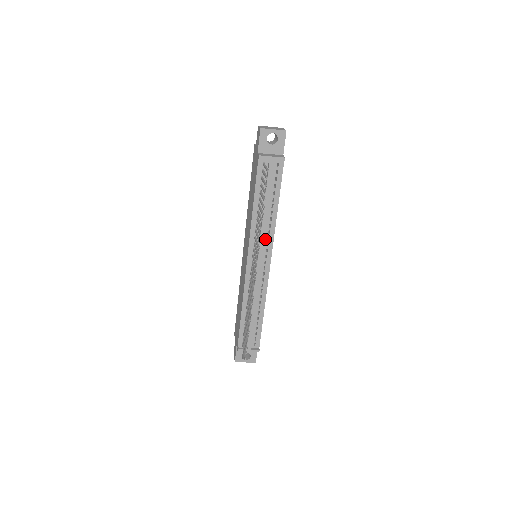
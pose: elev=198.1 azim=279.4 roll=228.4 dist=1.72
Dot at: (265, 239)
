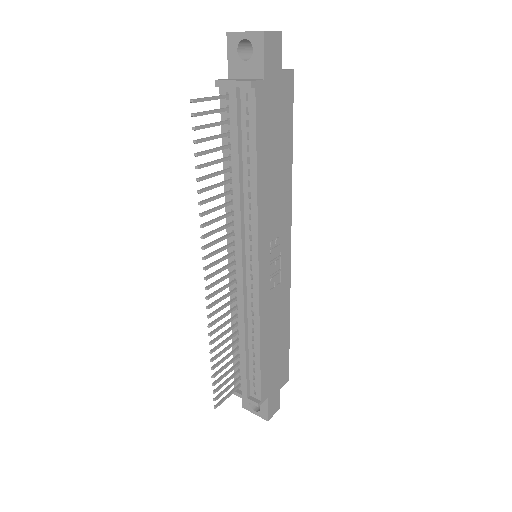
Dot at: (246, 228)
